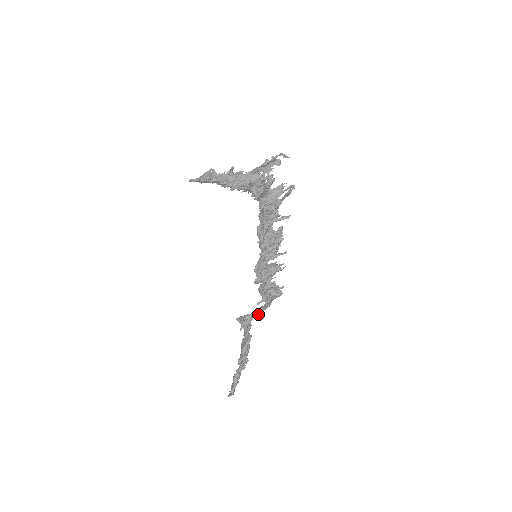
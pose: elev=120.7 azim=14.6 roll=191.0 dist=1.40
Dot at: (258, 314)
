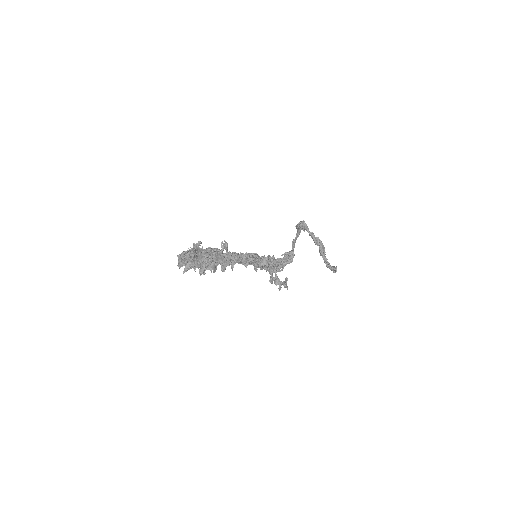
Dot at: occluded
